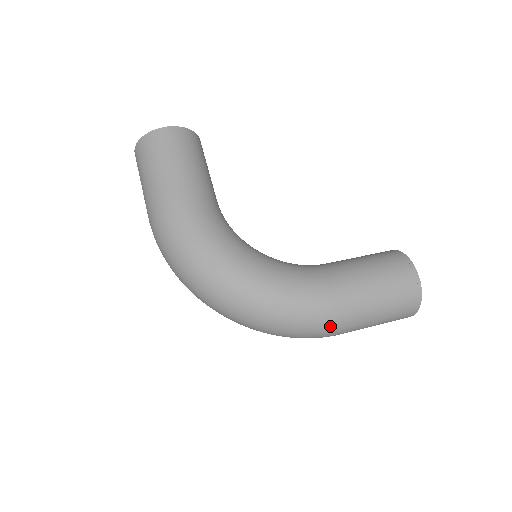
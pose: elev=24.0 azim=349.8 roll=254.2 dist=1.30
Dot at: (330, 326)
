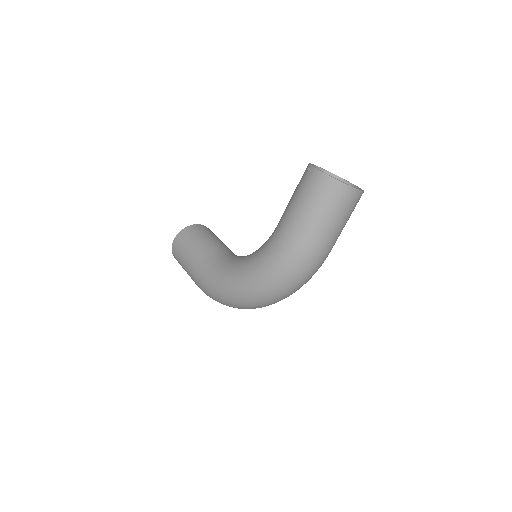
Dot at: (302, 260)
